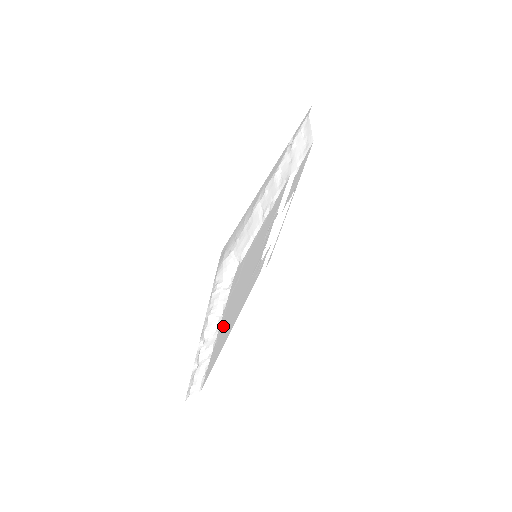
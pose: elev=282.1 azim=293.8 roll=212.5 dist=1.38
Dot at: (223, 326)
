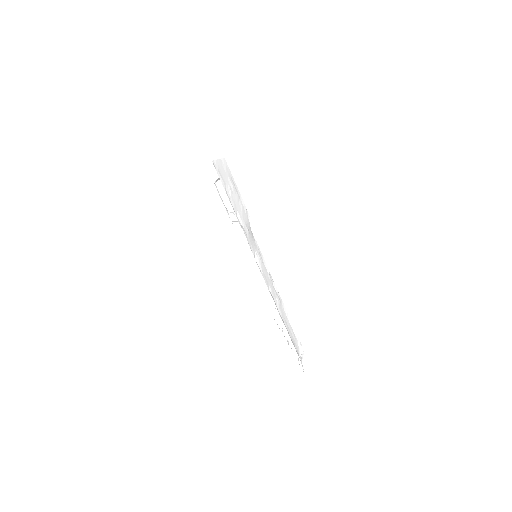
Dot at: occluded
